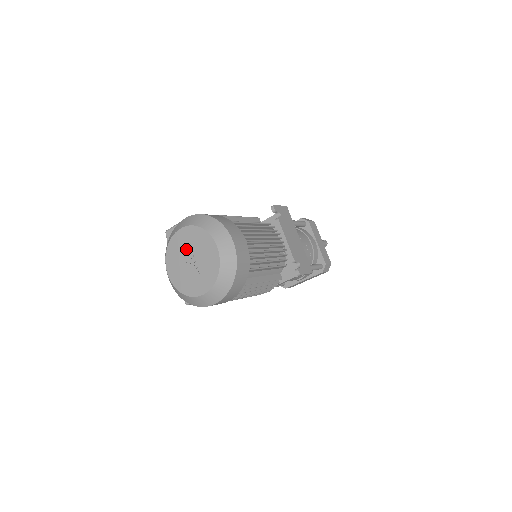
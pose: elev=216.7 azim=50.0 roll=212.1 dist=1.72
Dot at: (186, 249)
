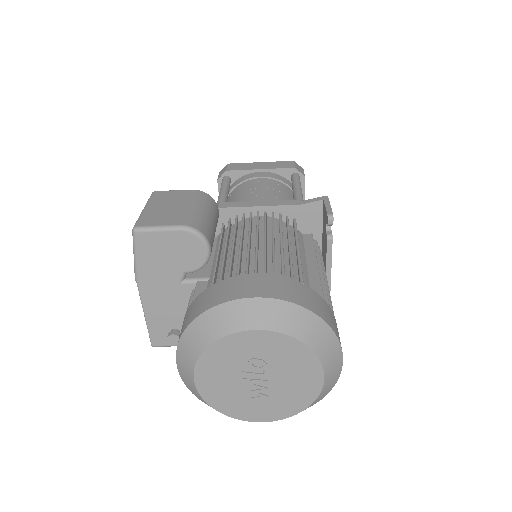
Dot at: (255, 362)
